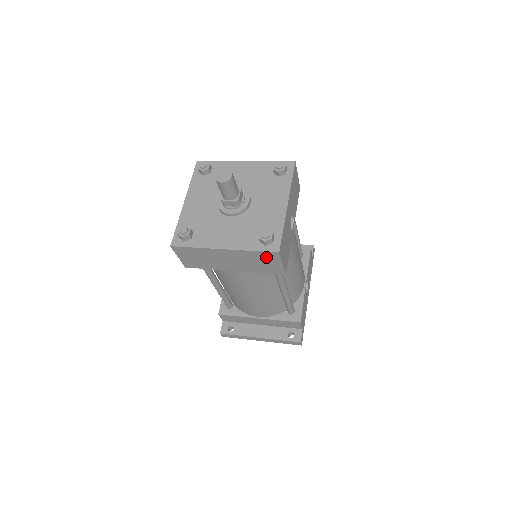
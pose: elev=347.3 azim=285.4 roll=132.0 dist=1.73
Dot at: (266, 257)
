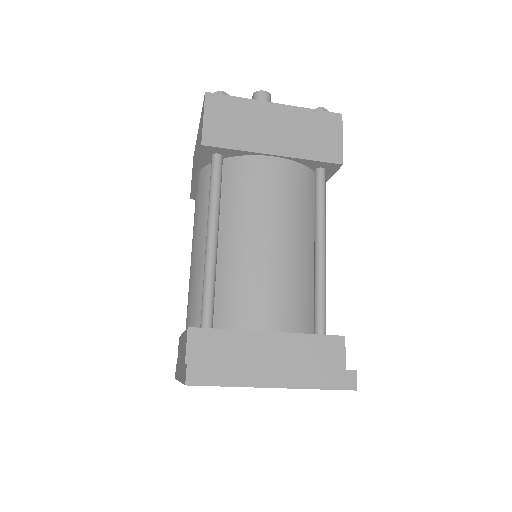
Dot at: (325, 123)
